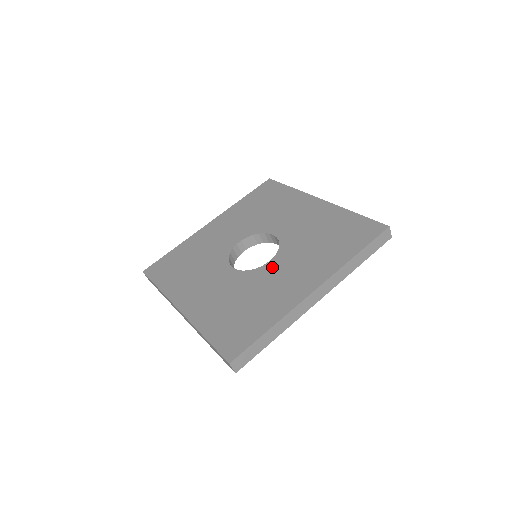
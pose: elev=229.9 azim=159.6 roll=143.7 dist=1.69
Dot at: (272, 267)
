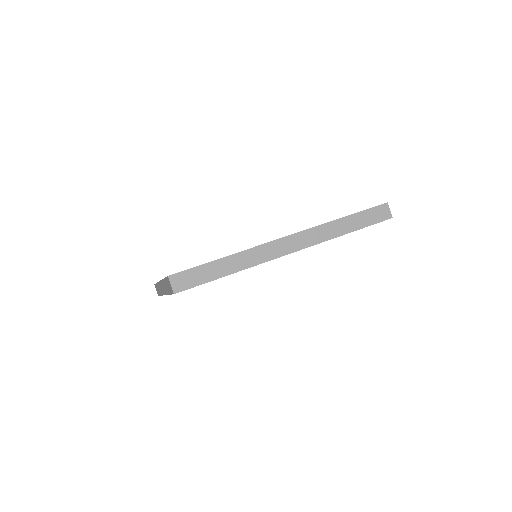
Dot at: occluded
